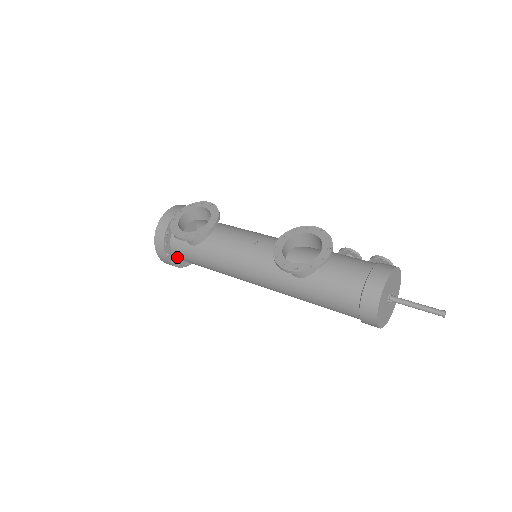
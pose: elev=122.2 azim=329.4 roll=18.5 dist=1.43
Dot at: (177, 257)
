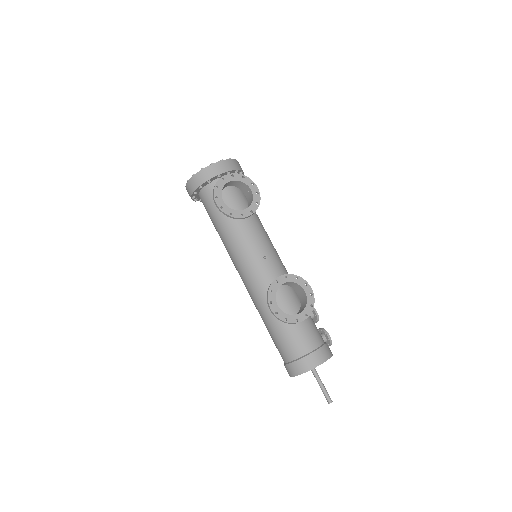
Dot at: (199, 196)
